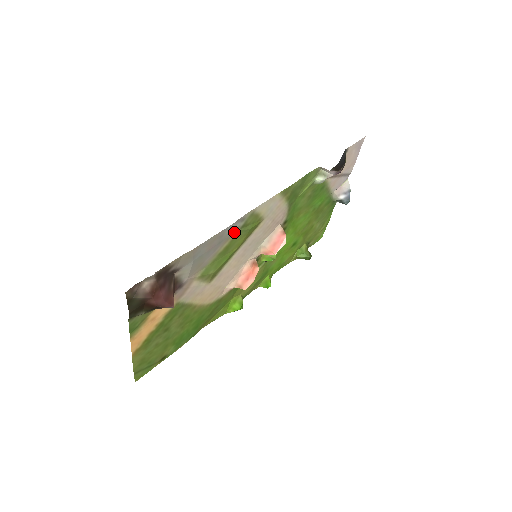
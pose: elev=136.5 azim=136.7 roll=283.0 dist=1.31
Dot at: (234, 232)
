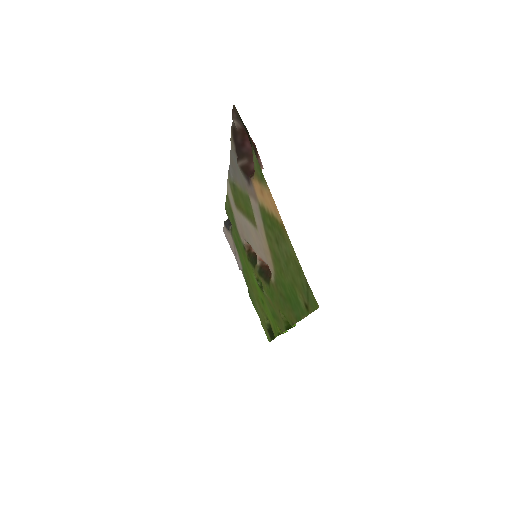
Dot at: (234, 180)
